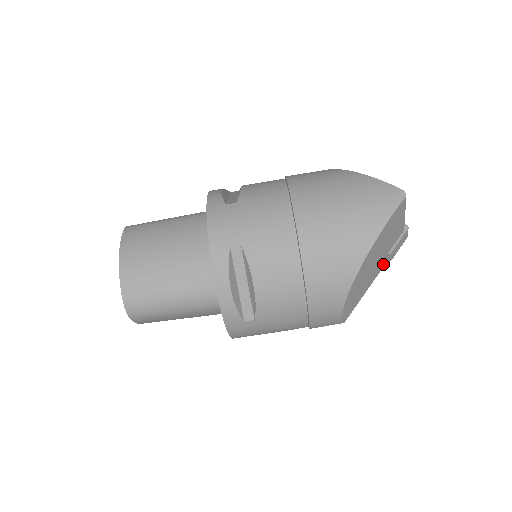
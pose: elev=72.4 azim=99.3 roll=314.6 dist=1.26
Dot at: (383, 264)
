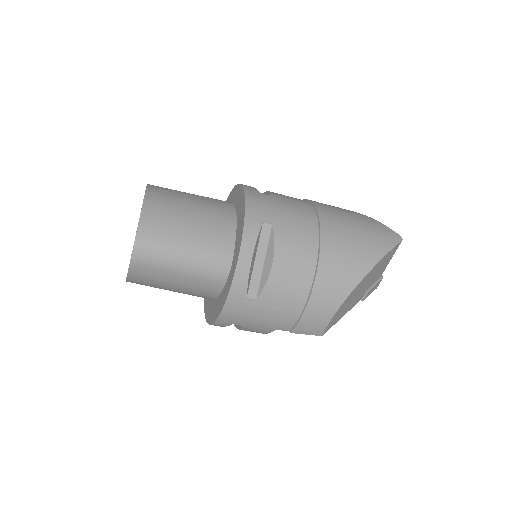
Dot at: (359, 299)
